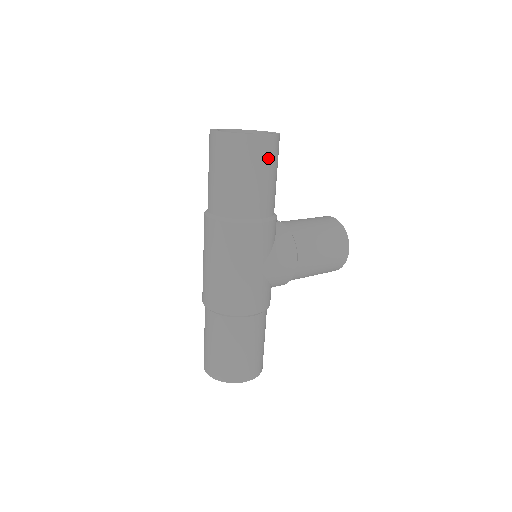
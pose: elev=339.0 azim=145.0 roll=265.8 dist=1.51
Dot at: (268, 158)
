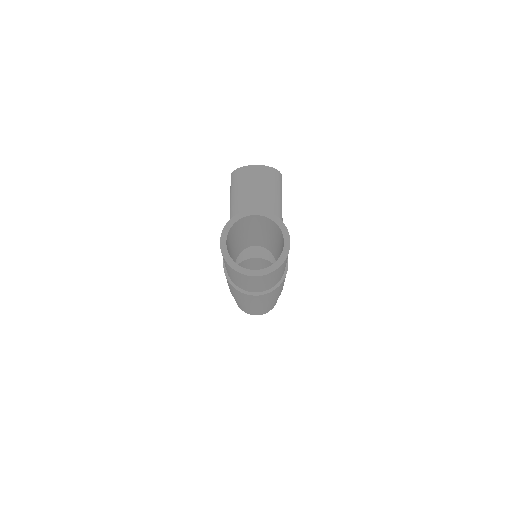
Dot at: occluded
